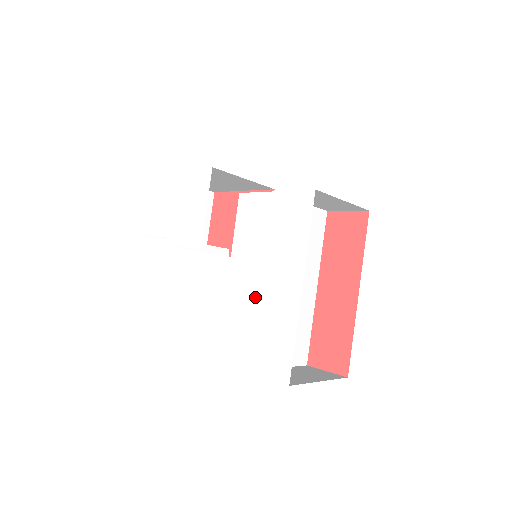
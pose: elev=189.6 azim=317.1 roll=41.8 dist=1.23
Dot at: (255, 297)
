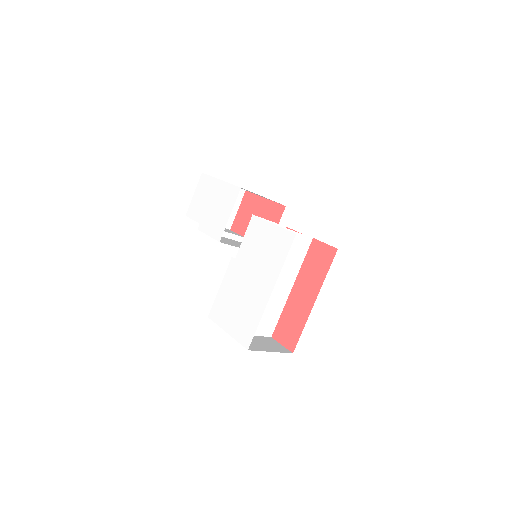
Dot at: (244, 288)
